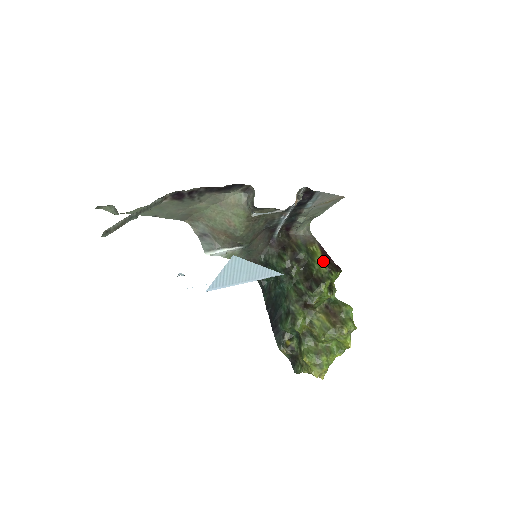
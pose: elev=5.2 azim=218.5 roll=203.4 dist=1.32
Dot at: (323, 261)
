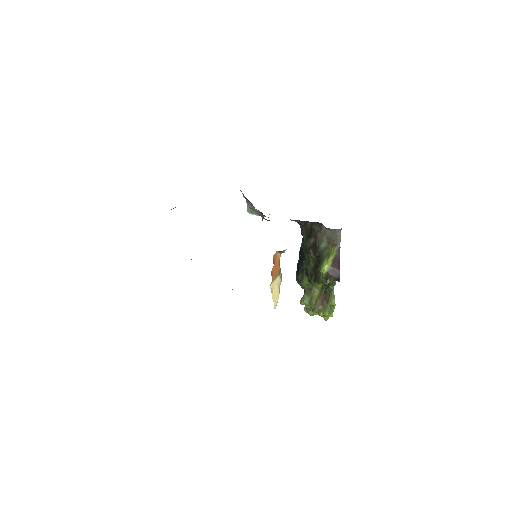
Dot at: (327, 268)
